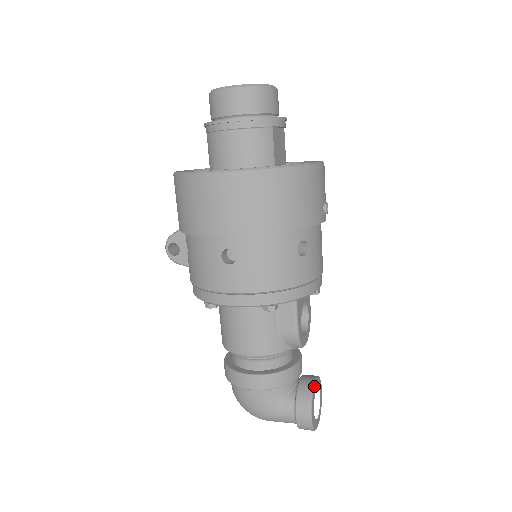
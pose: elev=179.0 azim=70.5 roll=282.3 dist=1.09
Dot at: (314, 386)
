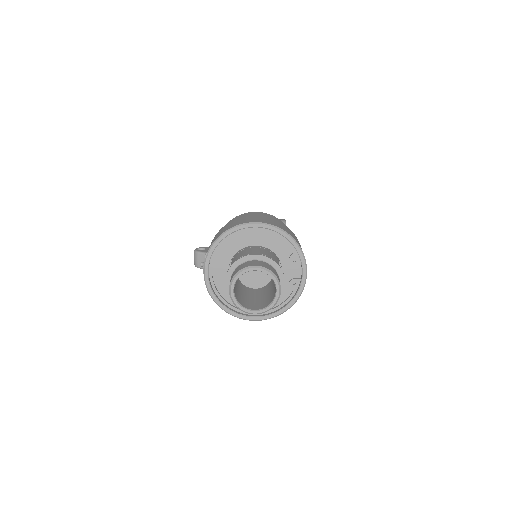
Dot at: occluded
